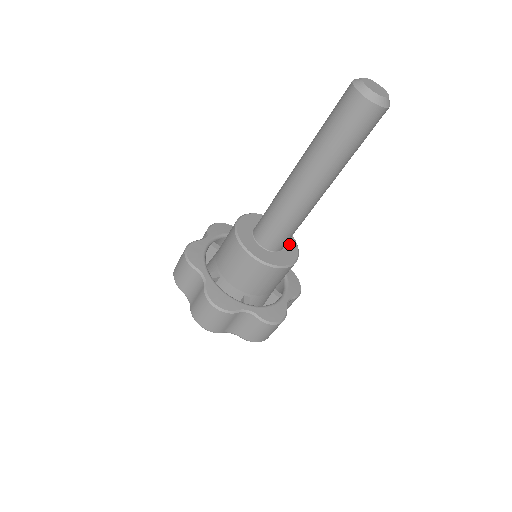
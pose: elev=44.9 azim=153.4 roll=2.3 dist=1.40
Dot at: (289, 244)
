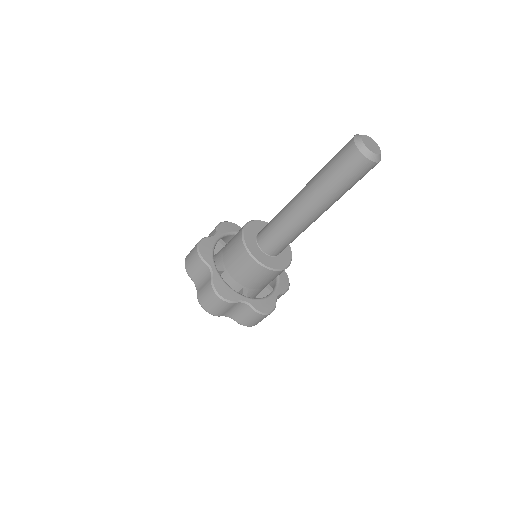
Dot at: occluded
